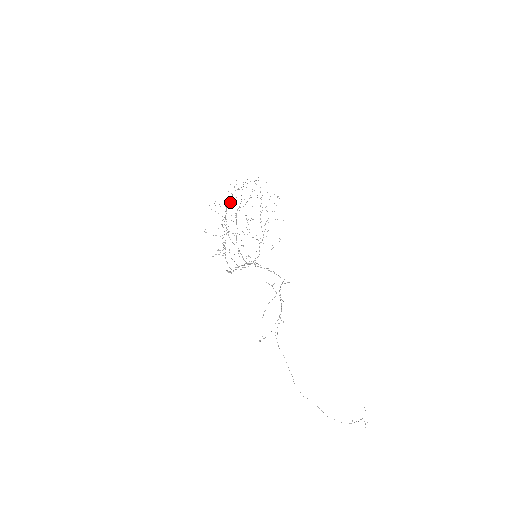
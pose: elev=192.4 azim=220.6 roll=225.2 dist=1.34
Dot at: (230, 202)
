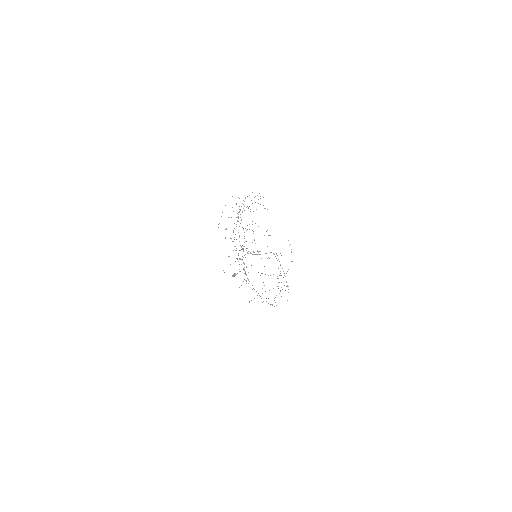
Dot at: occluded
